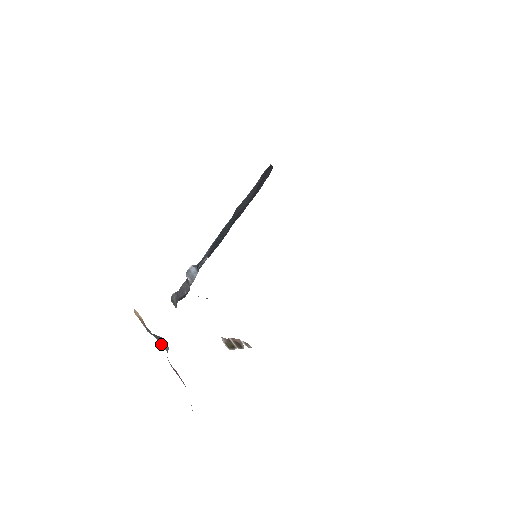
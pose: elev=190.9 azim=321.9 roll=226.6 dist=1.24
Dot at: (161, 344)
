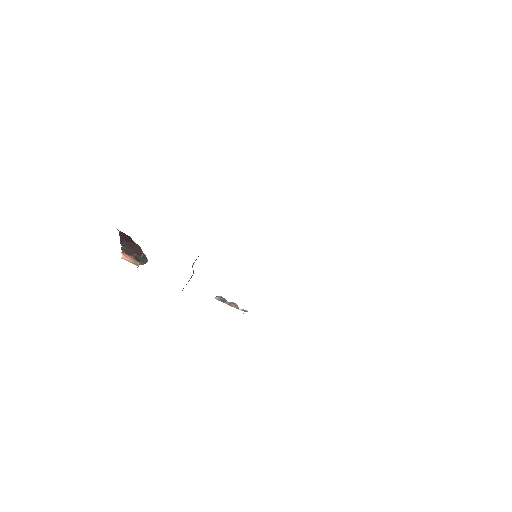
Dot at: occluded
